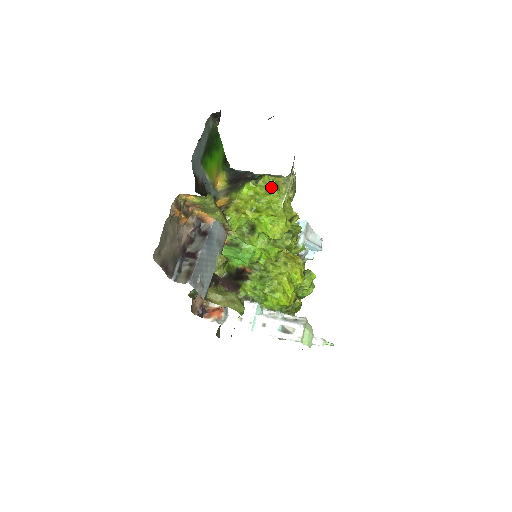
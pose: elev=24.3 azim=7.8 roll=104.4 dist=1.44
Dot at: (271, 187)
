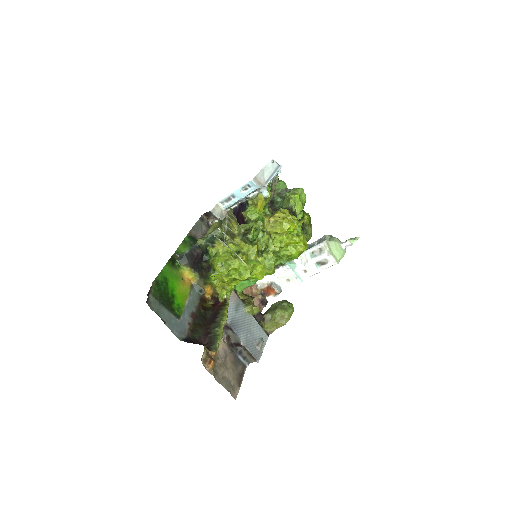
Dot at: (225, 261)
